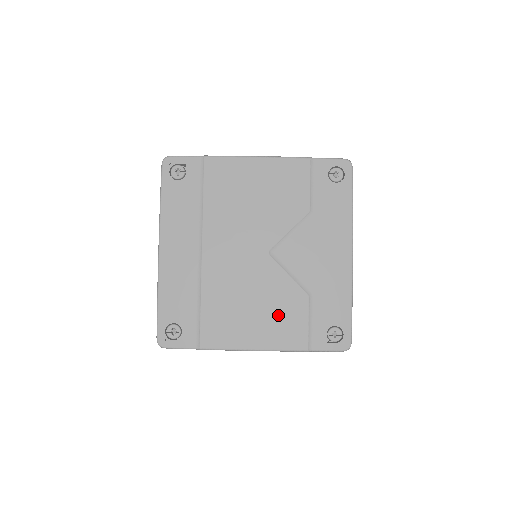
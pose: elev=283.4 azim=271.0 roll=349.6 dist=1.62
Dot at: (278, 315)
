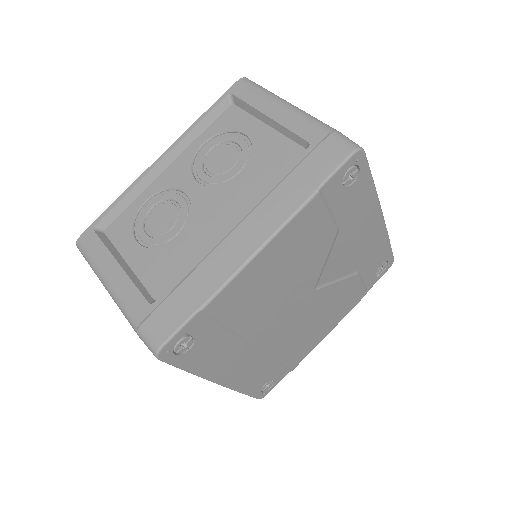
Dot at: (339, 305)
